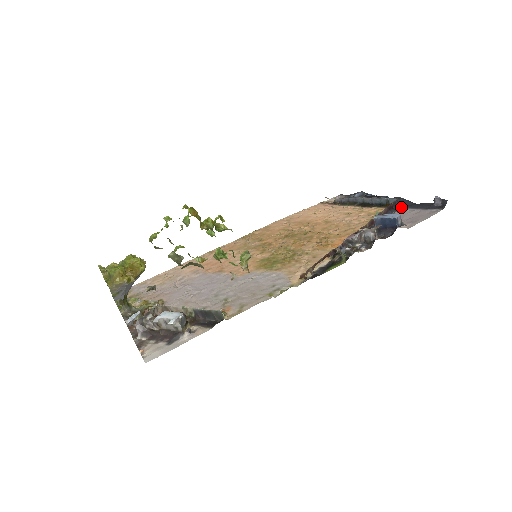
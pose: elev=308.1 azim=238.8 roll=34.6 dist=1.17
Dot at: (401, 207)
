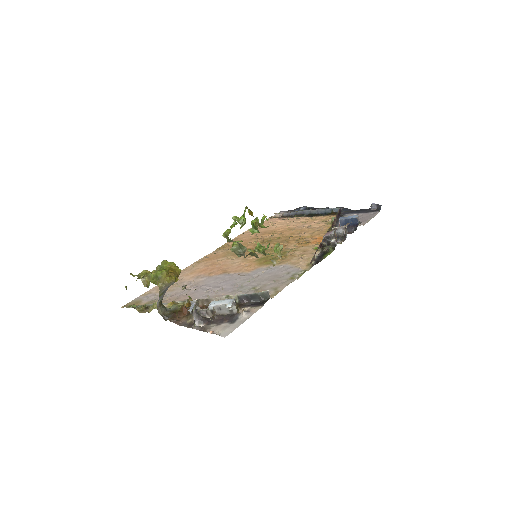
Dot at: (345, 213)
